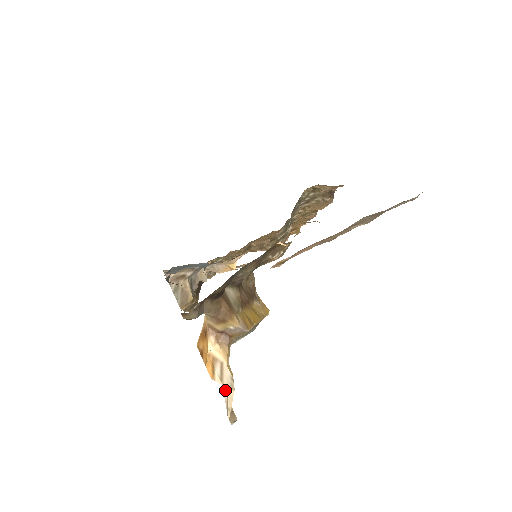
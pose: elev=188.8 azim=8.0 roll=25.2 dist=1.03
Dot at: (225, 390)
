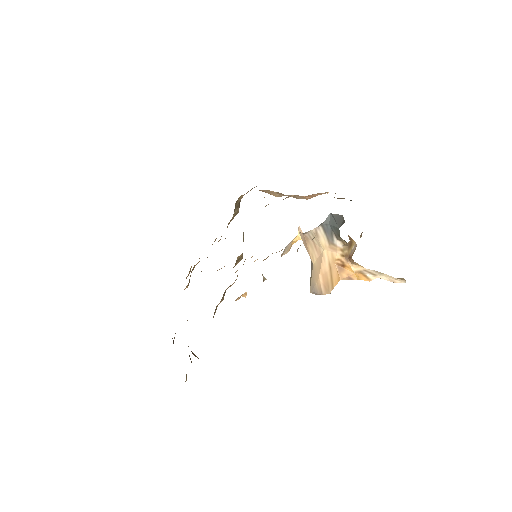
Dot at: (382, 277)
